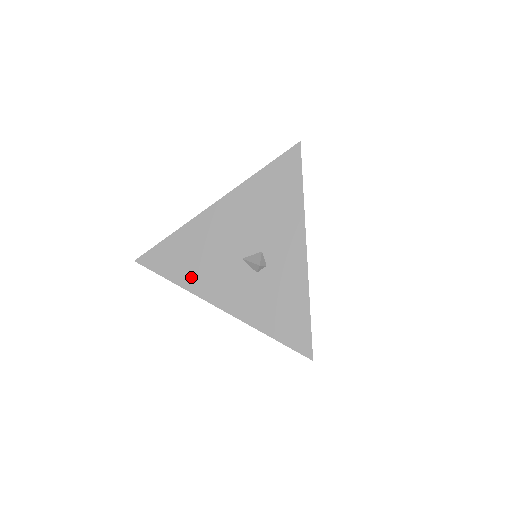
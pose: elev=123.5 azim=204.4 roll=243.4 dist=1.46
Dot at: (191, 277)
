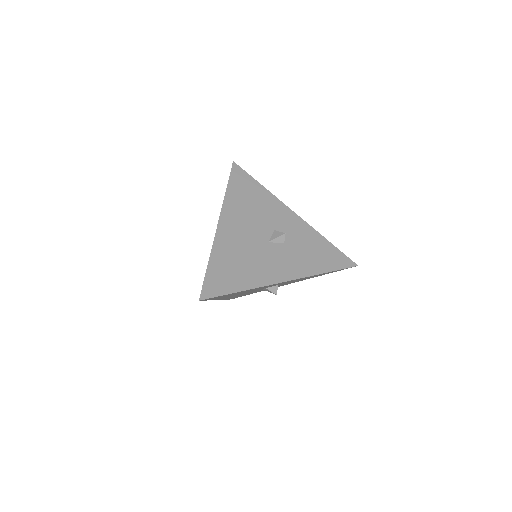
Dot at: (250, 277)
